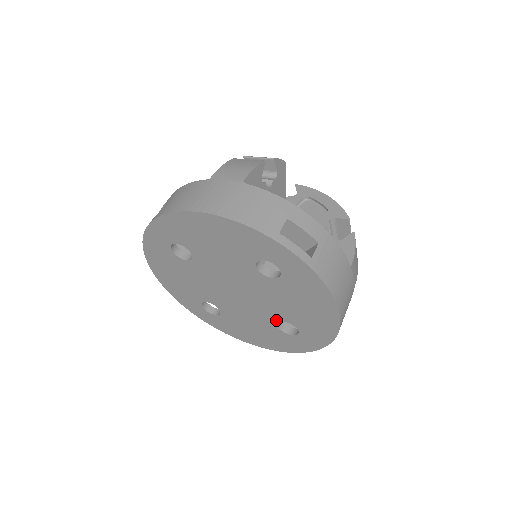
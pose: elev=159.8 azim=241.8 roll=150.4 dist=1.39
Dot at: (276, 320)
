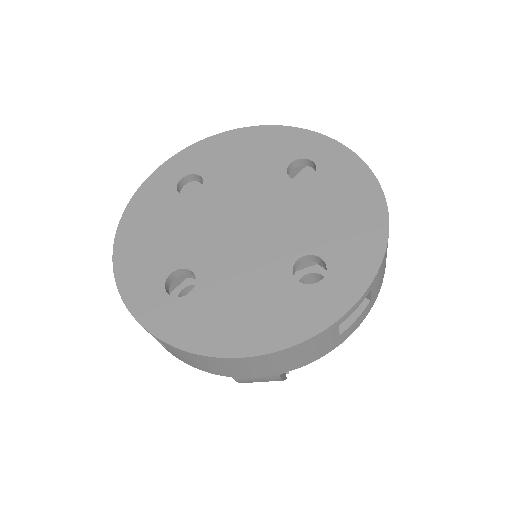
Dot at: (293, 258)
